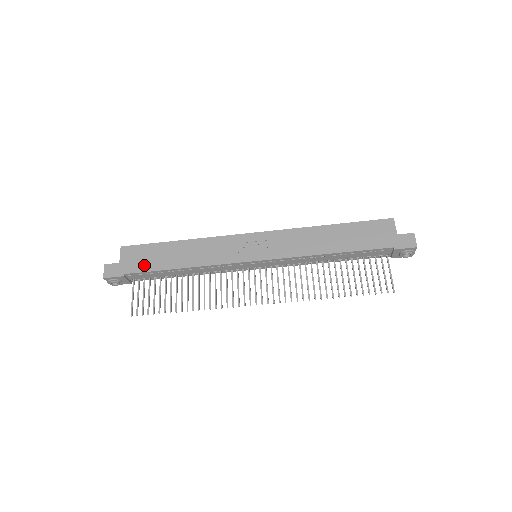
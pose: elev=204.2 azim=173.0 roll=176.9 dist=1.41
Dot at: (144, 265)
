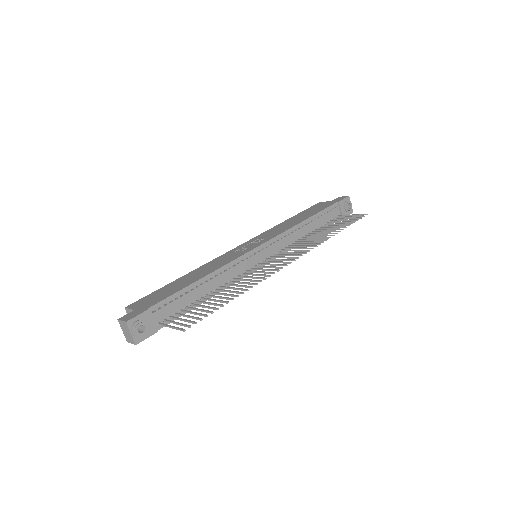
Dot at: (163, 296)
